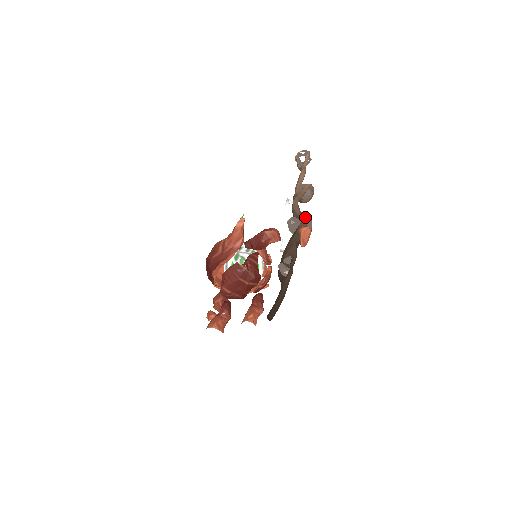
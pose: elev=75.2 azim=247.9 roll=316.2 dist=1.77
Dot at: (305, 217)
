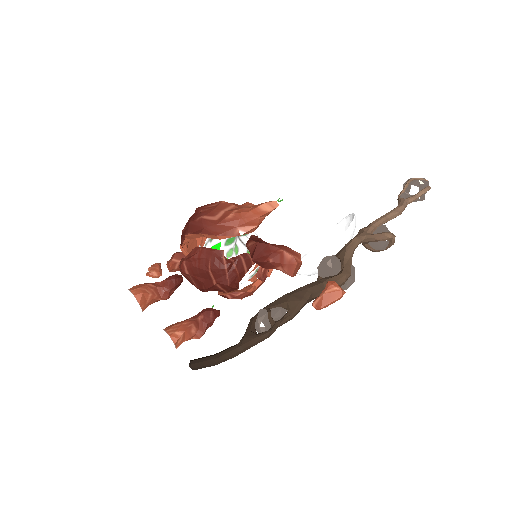
Dot at: (350, 272)
